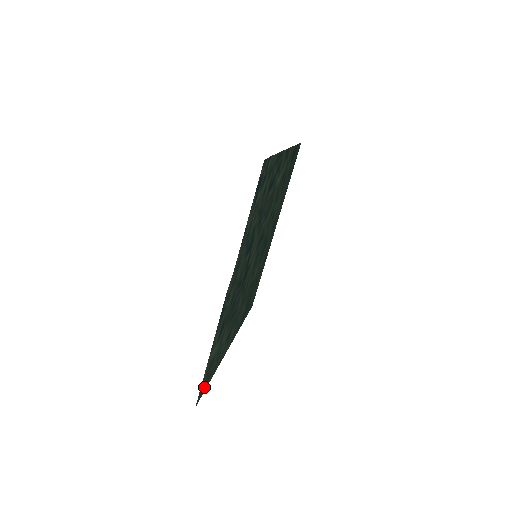
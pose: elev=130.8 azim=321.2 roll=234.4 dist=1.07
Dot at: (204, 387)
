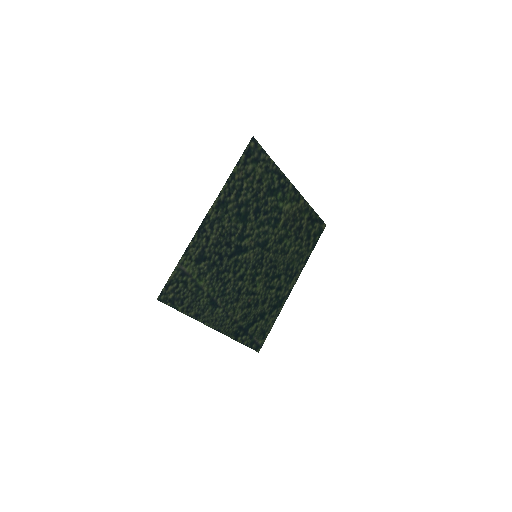
Dot at: (172, 299)
